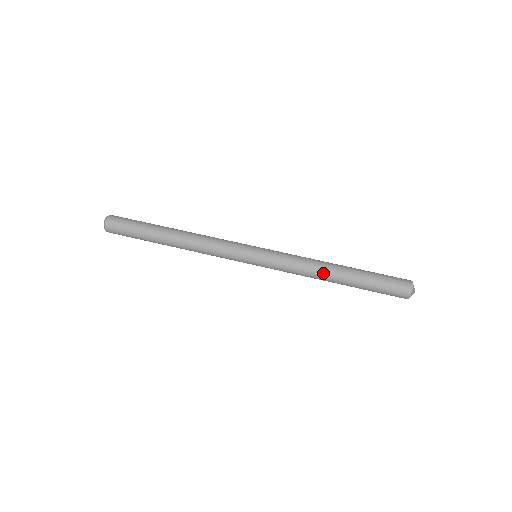
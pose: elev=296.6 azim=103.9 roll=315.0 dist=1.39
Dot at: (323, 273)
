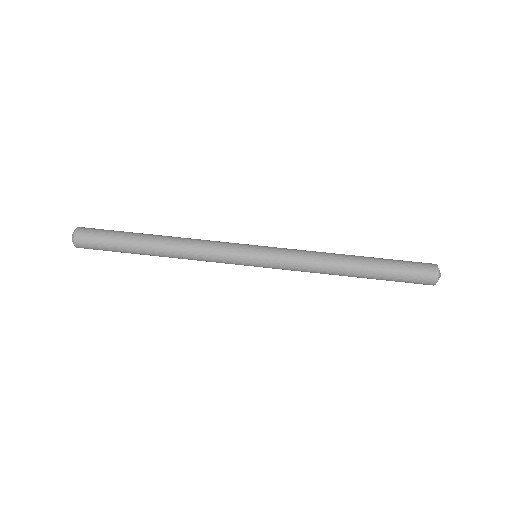
Dot at: (337, 261)
